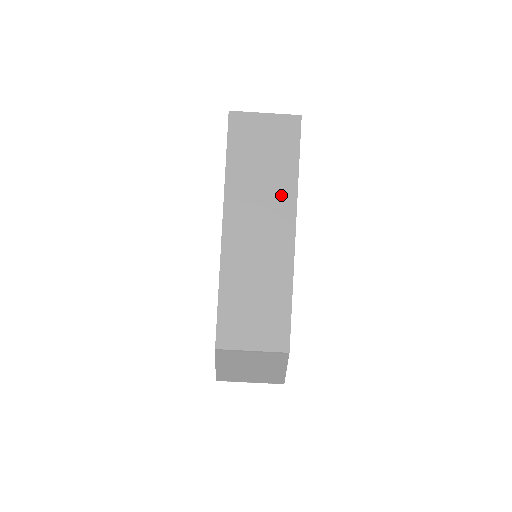
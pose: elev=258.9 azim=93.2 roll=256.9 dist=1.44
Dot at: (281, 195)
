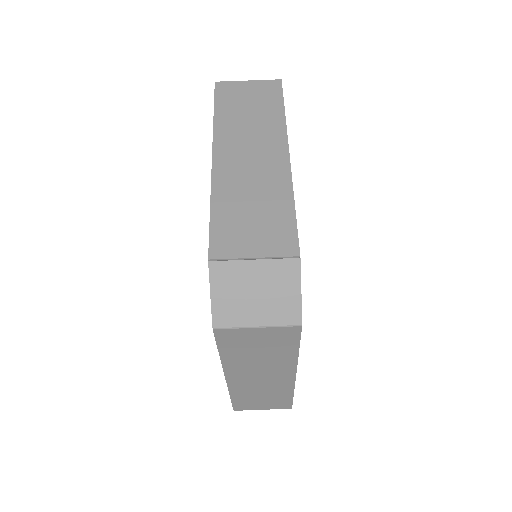
Dot at: (270, 128)
